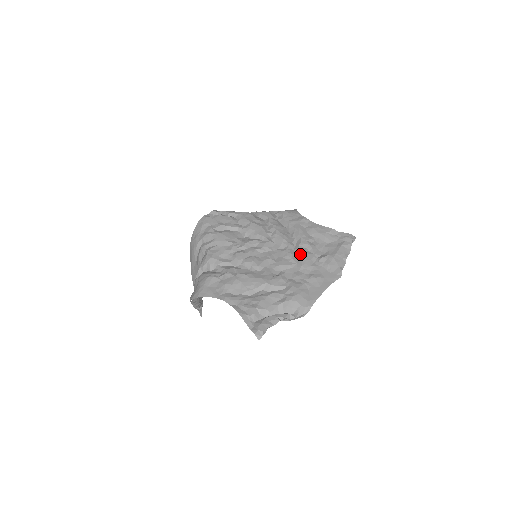
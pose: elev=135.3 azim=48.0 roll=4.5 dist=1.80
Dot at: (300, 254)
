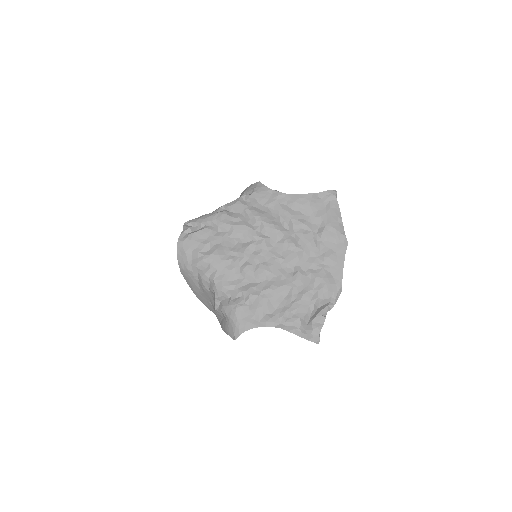
Dot at: (301, 239)
